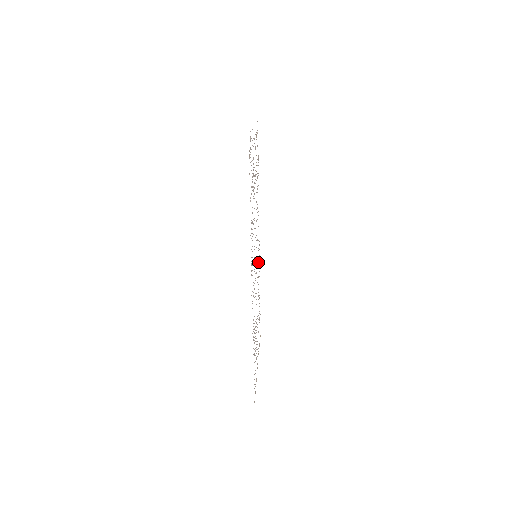
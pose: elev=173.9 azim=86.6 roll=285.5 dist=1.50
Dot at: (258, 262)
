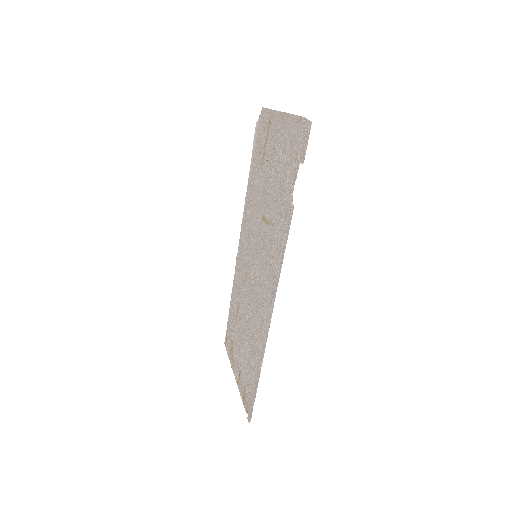
Dot at: (241, 263)
